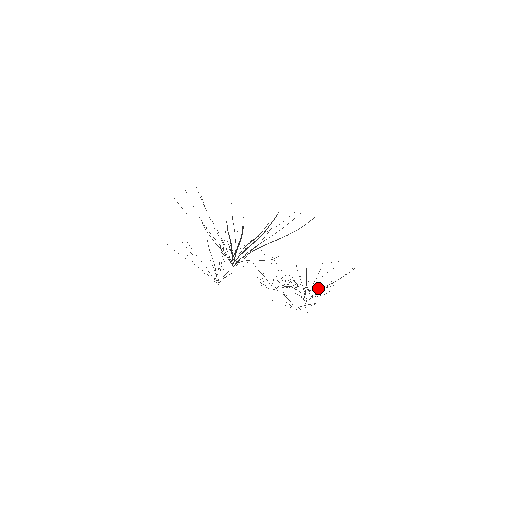
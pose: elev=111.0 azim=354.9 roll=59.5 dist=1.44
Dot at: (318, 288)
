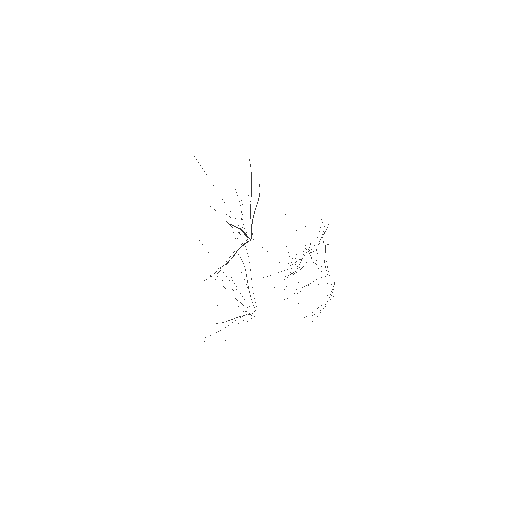
Dot at: (324, 226)
